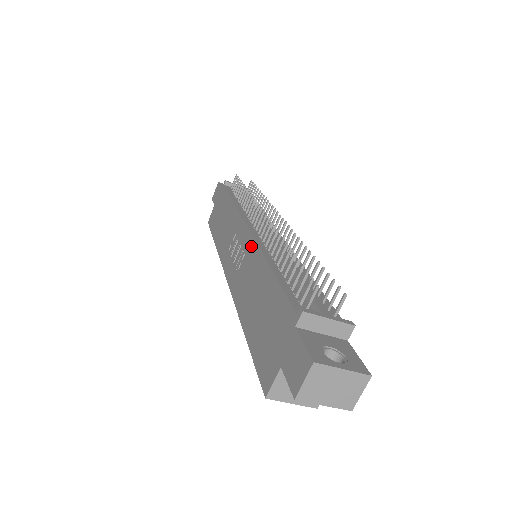
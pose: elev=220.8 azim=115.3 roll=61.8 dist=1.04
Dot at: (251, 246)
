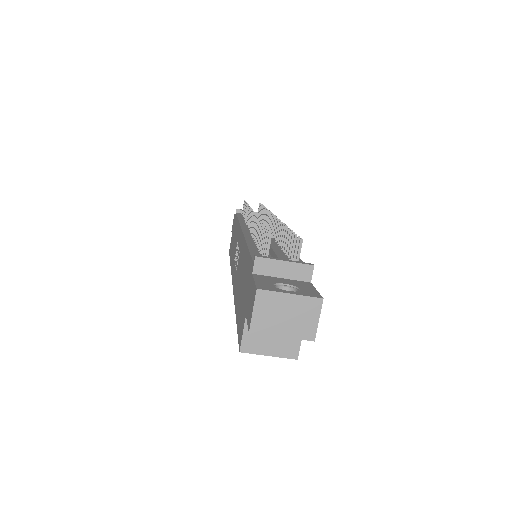
Dot at: (241, 241)
